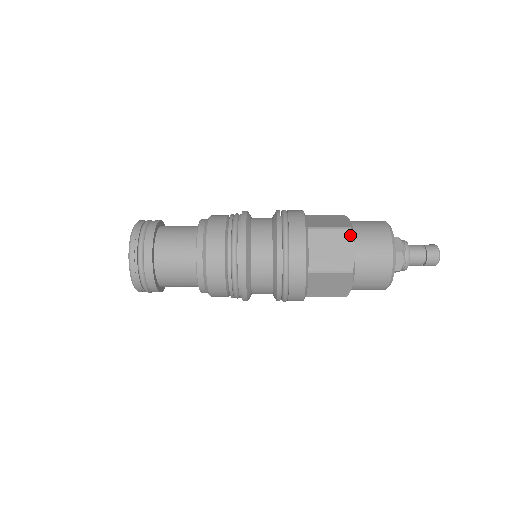
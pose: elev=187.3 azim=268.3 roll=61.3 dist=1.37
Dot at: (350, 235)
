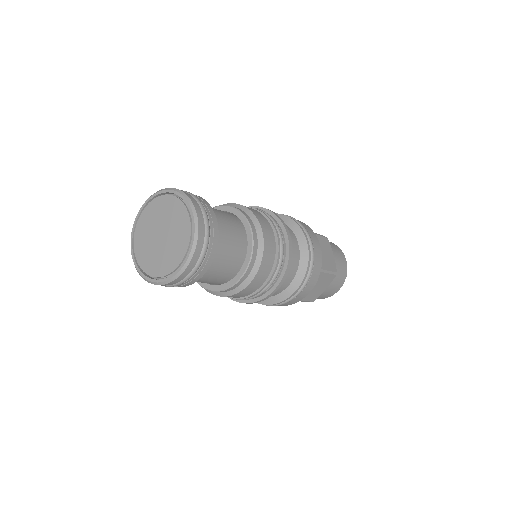
Dot at: (332, 279)
